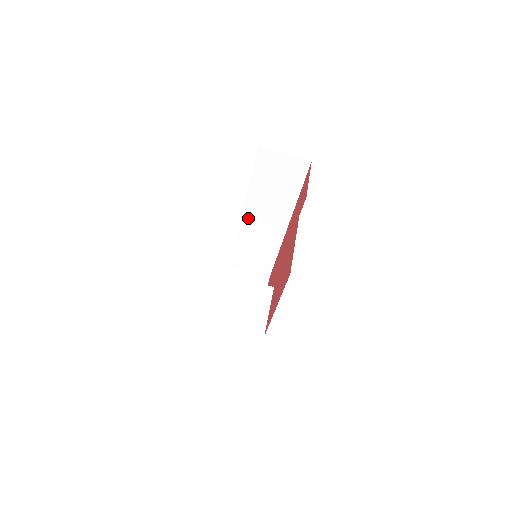
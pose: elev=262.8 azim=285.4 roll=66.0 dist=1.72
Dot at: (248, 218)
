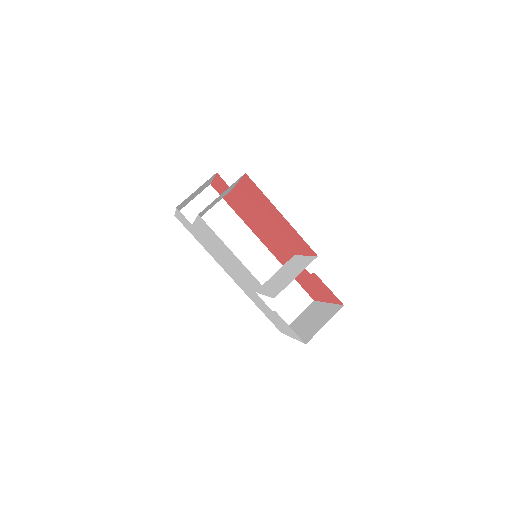
Dot at: occluded
